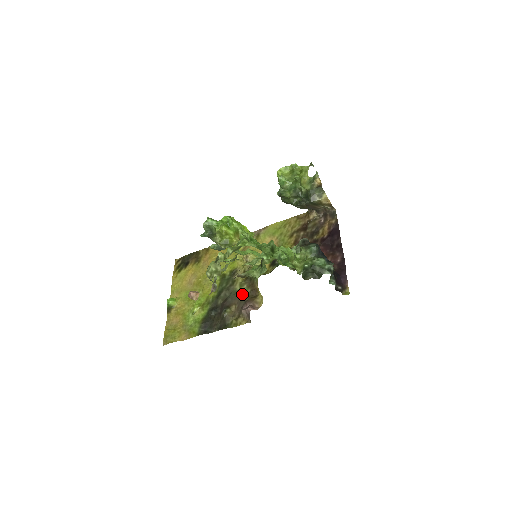
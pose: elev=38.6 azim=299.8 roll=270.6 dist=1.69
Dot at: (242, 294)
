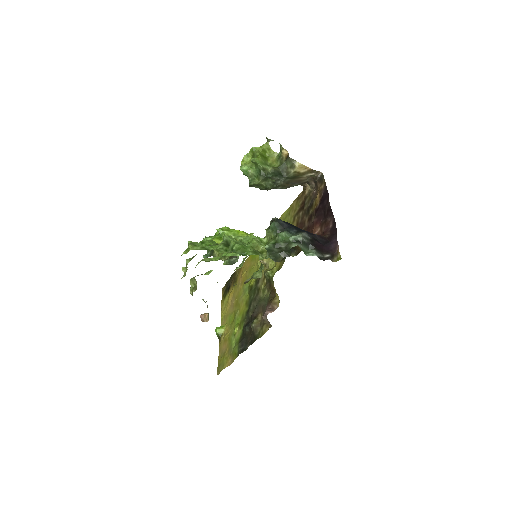
Dot at: (264, 300)
